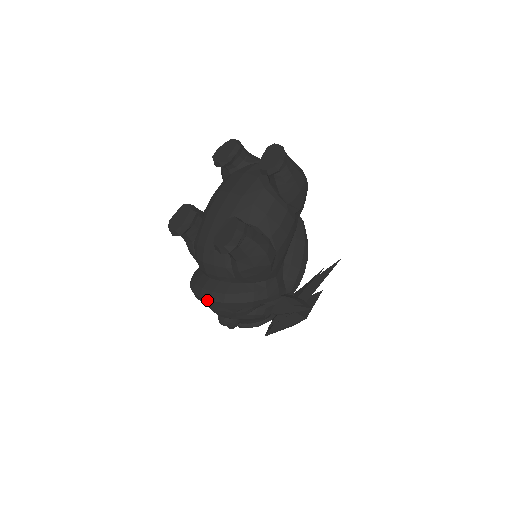
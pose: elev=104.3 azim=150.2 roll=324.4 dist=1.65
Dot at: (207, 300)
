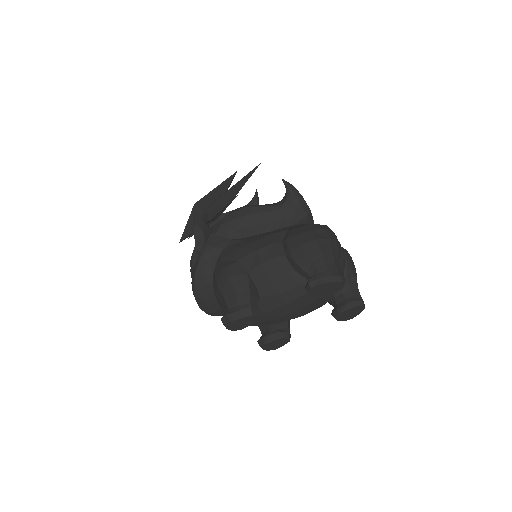
Dot at: (211, 315)
